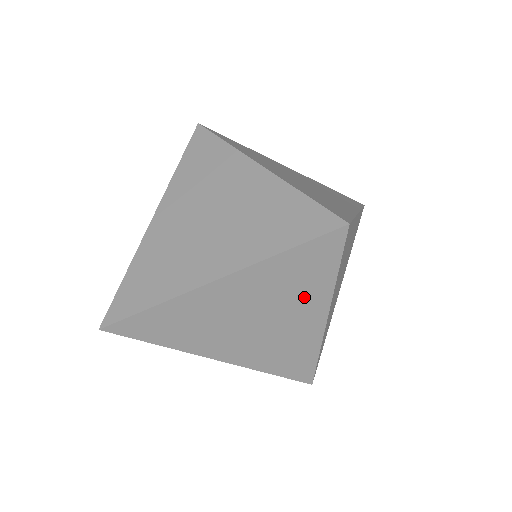
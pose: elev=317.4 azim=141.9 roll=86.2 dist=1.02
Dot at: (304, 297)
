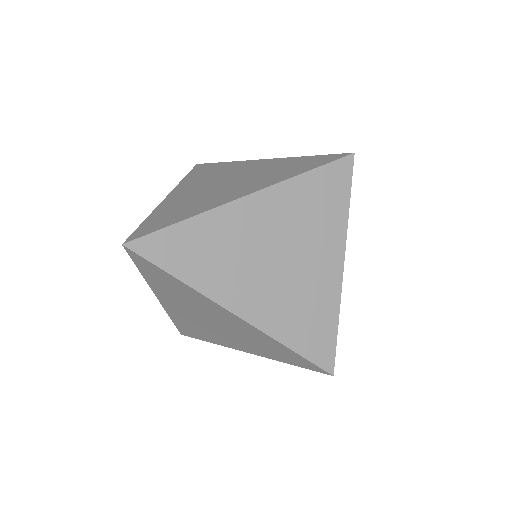
Dot at: (323, 232)
